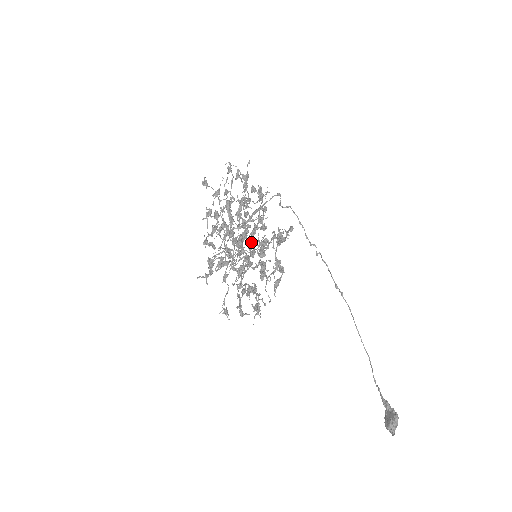
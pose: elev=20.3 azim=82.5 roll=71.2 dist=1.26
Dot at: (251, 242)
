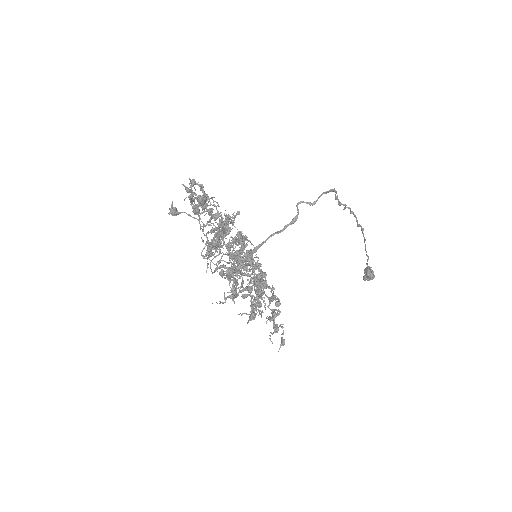
Dot at: (249, 257)
